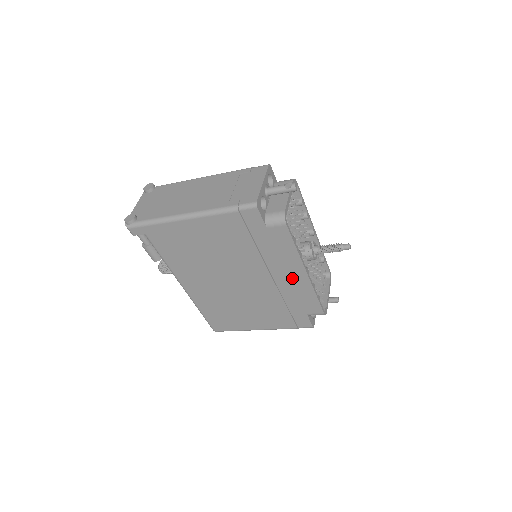
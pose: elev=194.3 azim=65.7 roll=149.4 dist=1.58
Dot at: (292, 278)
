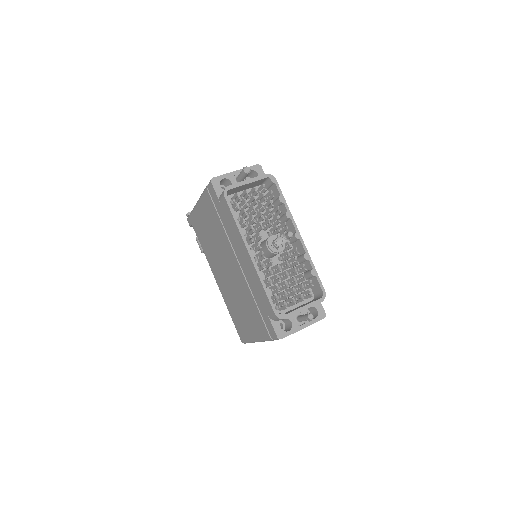
Dot at: (246, 262)
